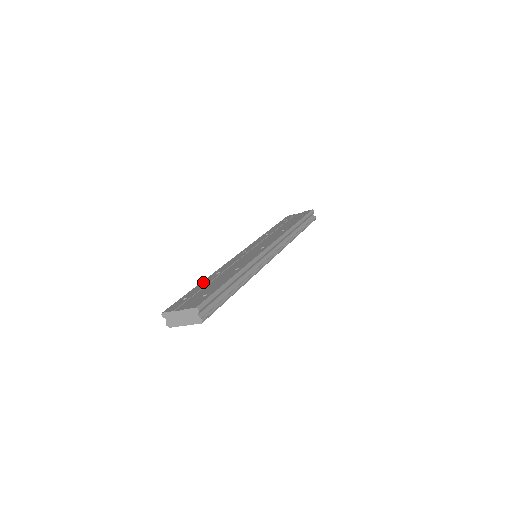
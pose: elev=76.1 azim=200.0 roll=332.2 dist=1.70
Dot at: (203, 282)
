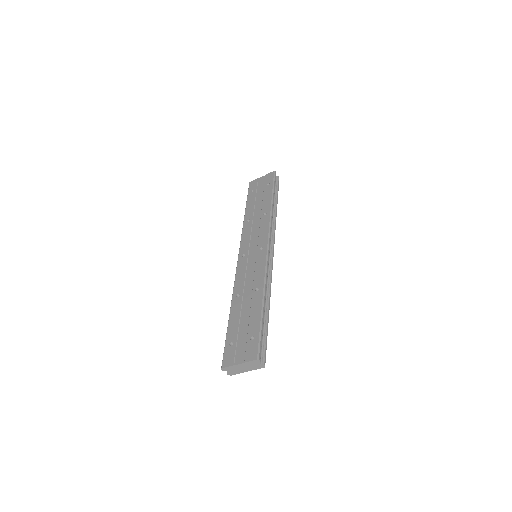
Dot at: (232, 313)
